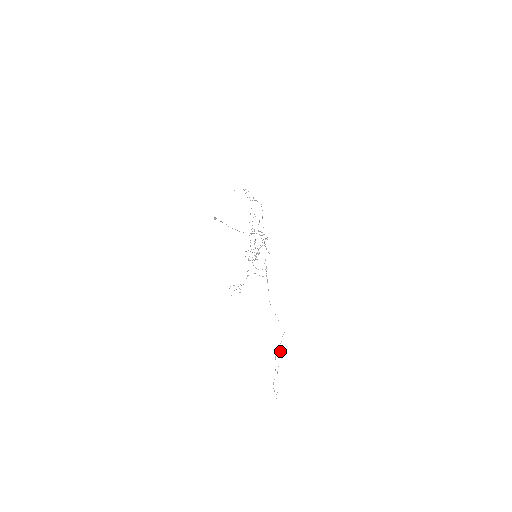
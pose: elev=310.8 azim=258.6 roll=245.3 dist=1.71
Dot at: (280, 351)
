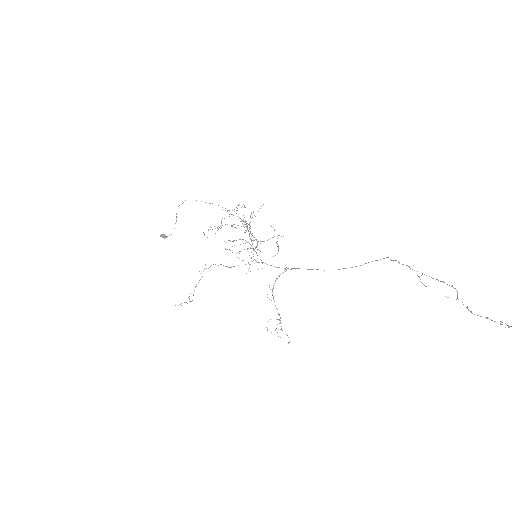
Dot at: occluded
